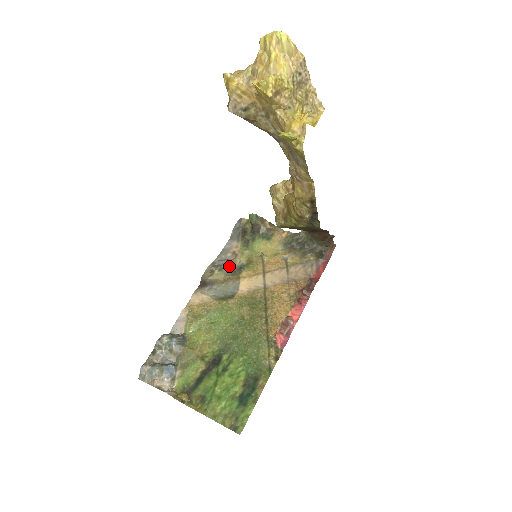
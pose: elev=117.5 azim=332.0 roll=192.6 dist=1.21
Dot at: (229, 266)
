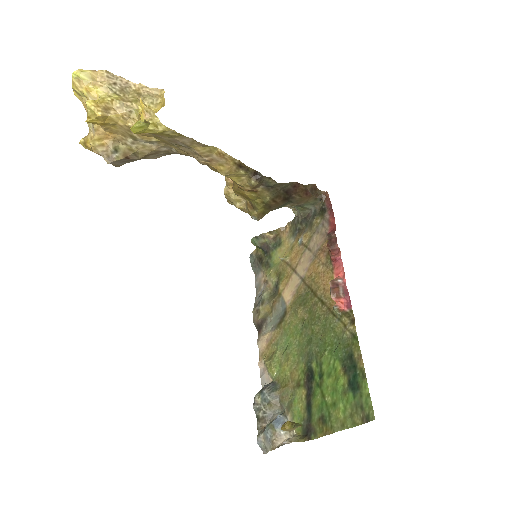
Dot at: (266, 294)
